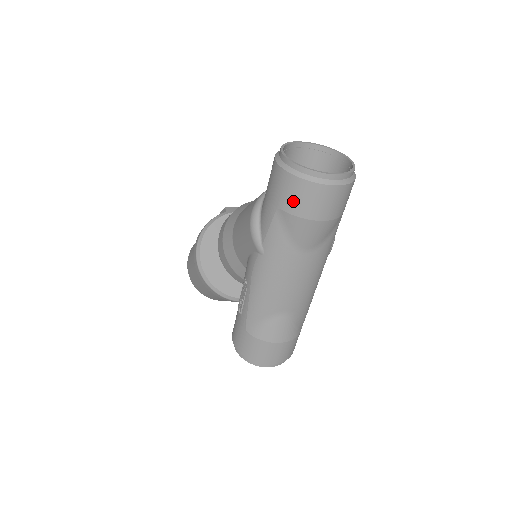
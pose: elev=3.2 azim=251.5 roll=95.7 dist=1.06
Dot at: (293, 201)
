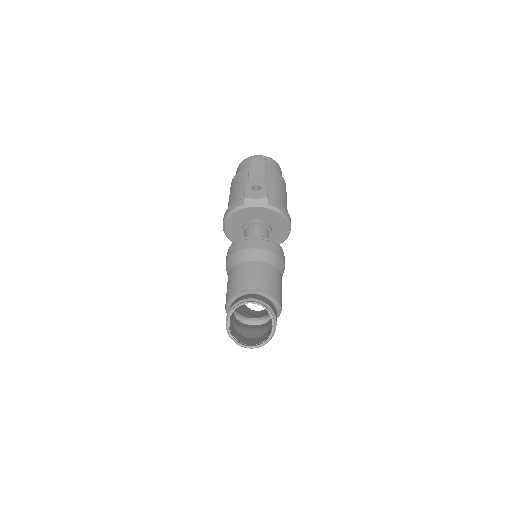
Dot at: occluded
